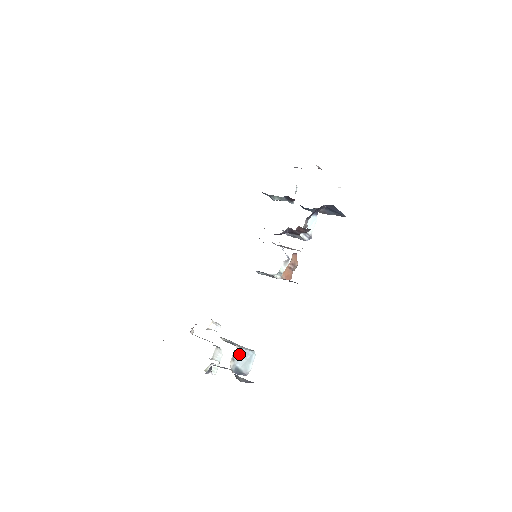
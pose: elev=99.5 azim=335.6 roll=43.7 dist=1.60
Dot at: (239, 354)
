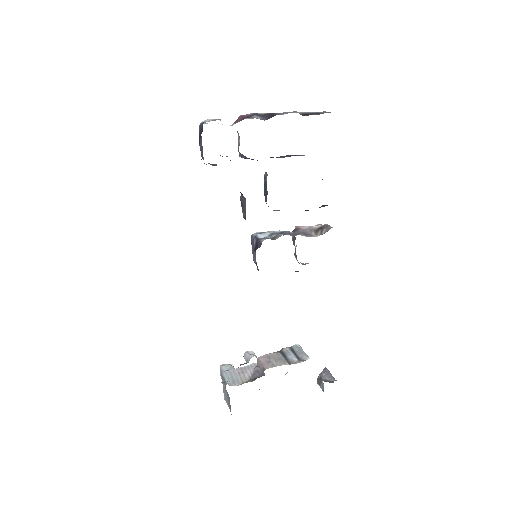
Dot at: occluded
